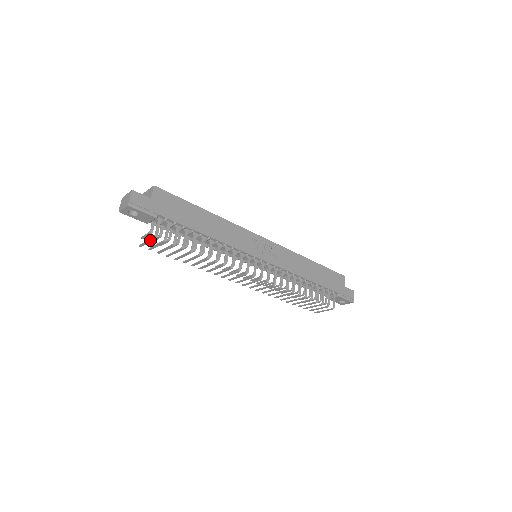
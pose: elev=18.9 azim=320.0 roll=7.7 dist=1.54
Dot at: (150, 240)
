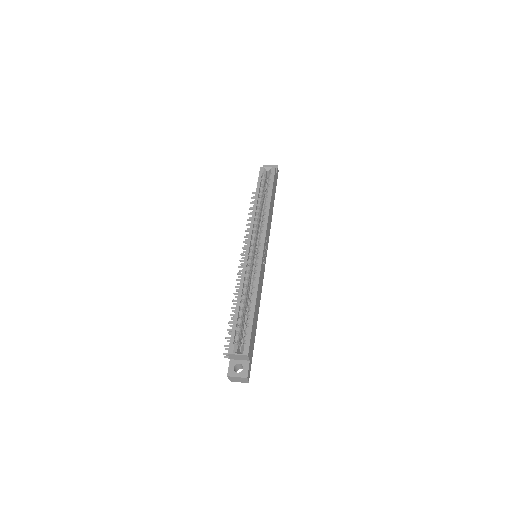
Dot at: occluded
